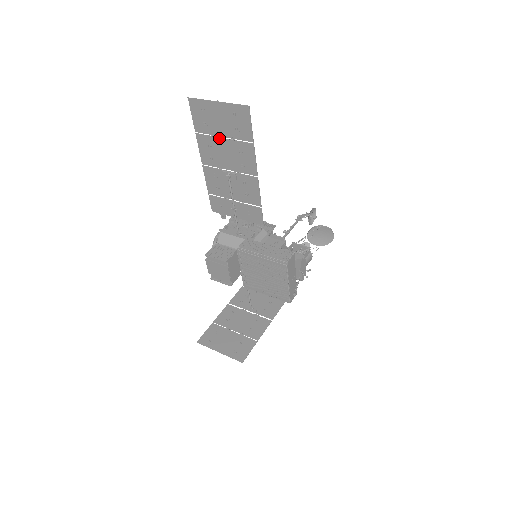
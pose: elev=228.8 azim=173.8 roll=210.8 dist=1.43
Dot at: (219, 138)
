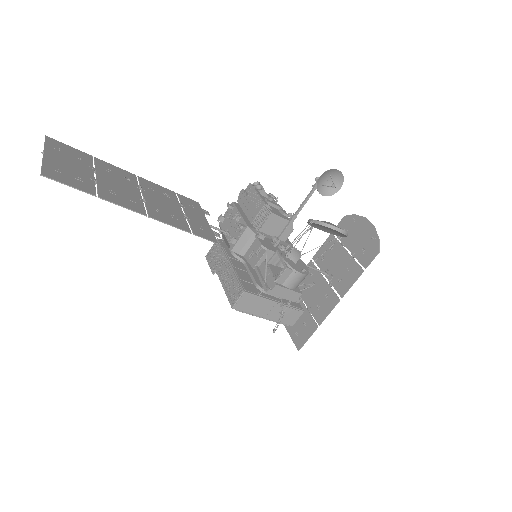
Dot at: (96, 173)
